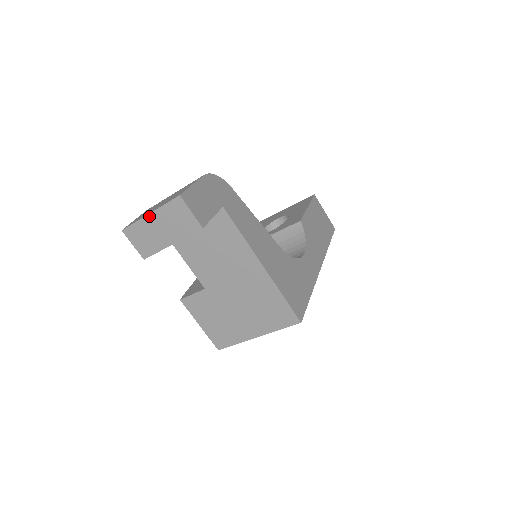
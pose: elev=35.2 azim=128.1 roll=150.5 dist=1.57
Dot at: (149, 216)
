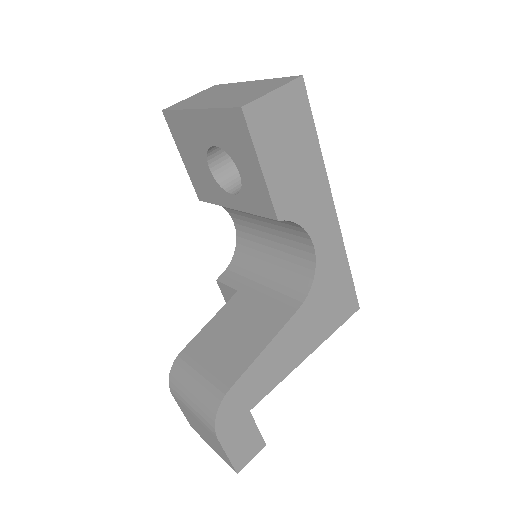
Dot at: occluded
